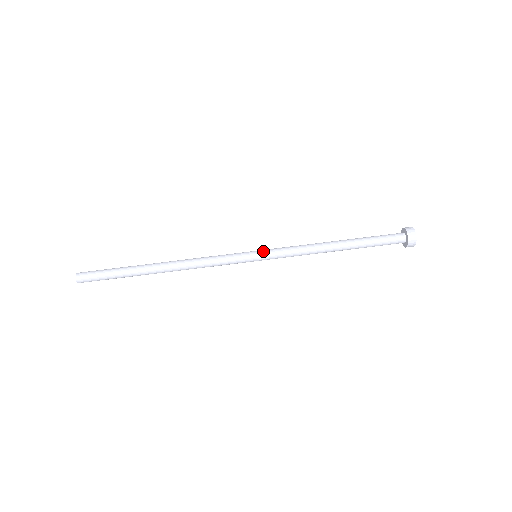
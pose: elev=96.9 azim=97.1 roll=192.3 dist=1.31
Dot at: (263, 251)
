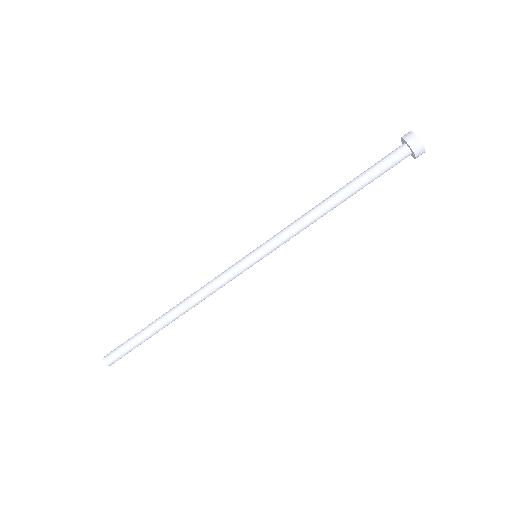
Dot at: (260, 249)
